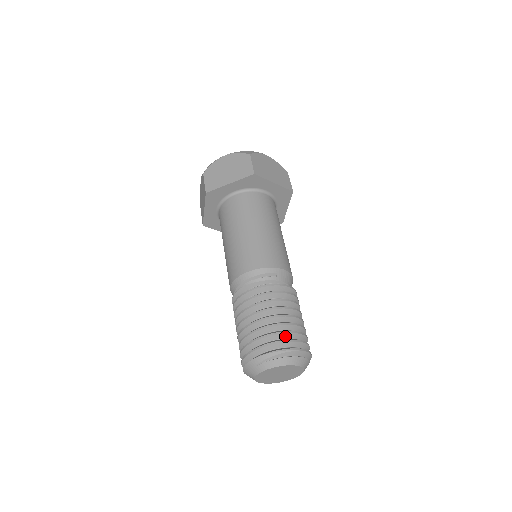
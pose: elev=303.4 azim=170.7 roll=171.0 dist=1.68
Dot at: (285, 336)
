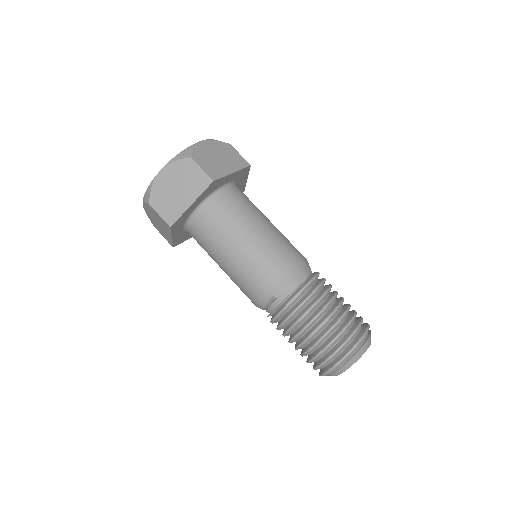
Dot at: (322, 355)
